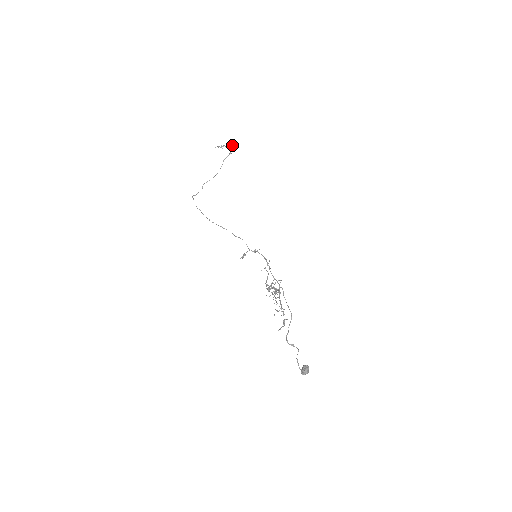
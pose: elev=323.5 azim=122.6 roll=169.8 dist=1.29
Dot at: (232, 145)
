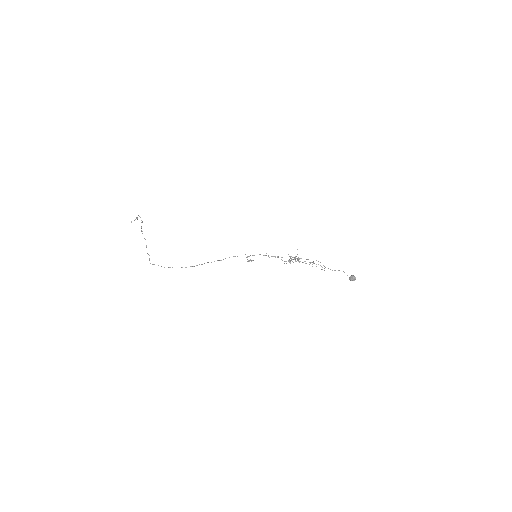
Dot at: occluded
